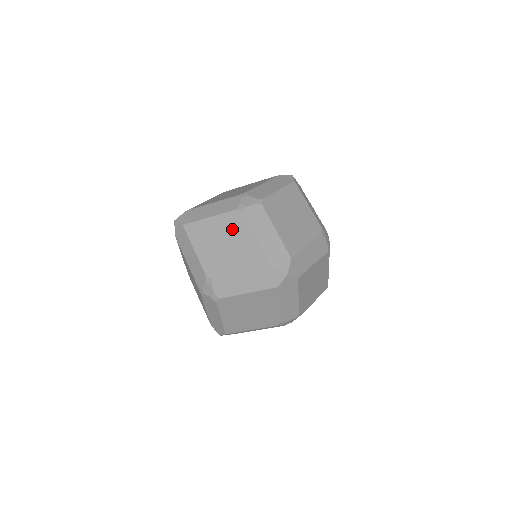
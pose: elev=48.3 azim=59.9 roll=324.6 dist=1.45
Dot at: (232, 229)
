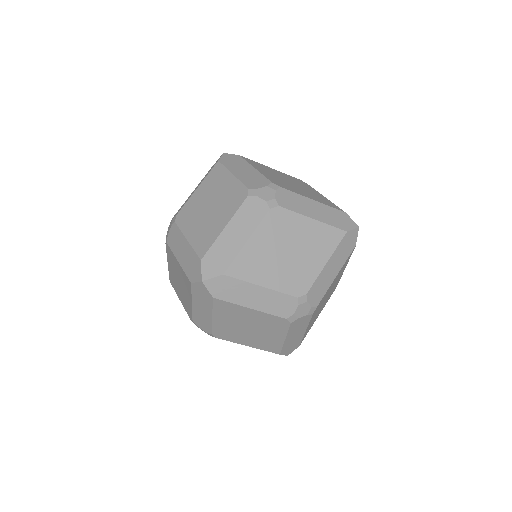
Dot at: (173, 264)
